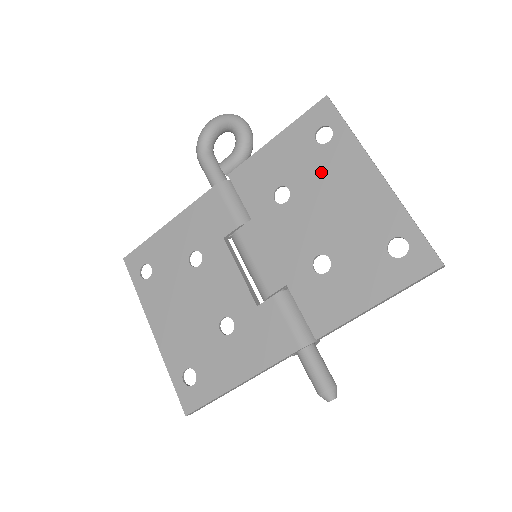
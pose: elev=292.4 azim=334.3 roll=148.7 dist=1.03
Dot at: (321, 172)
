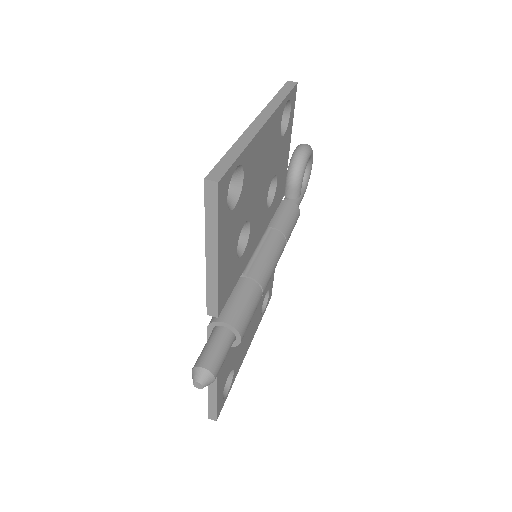
Dot at: occluded
